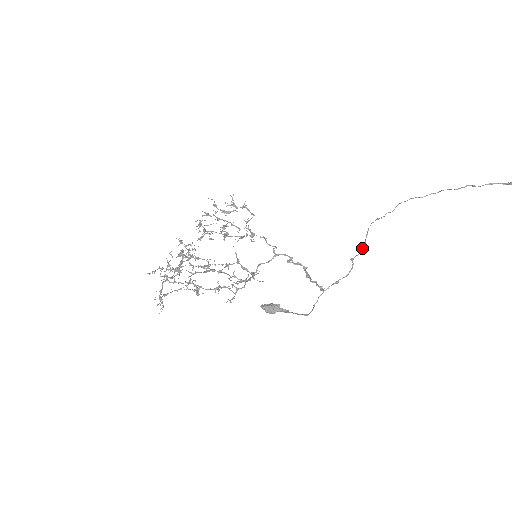
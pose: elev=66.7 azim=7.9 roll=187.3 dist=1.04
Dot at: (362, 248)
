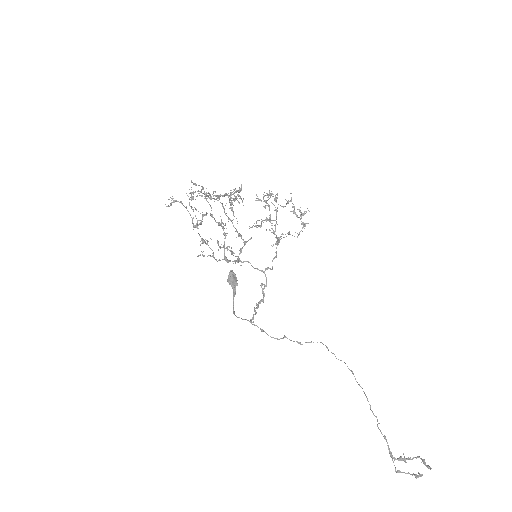
Dot at: (298, 342)
